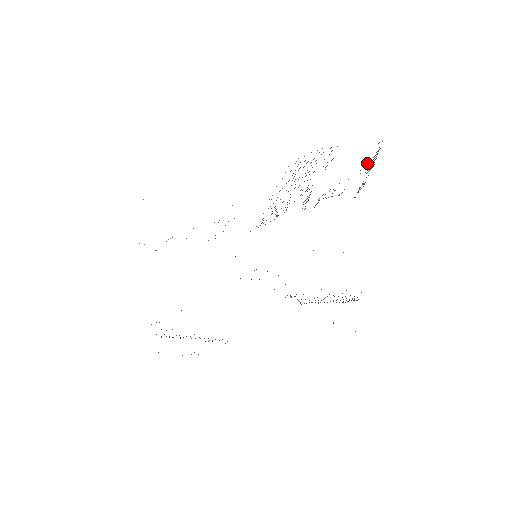
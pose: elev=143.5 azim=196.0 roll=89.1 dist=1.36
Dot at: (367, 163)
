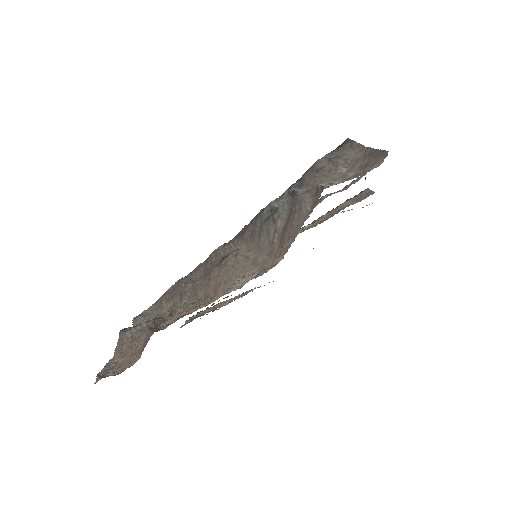
Dot at: (366, 165)
